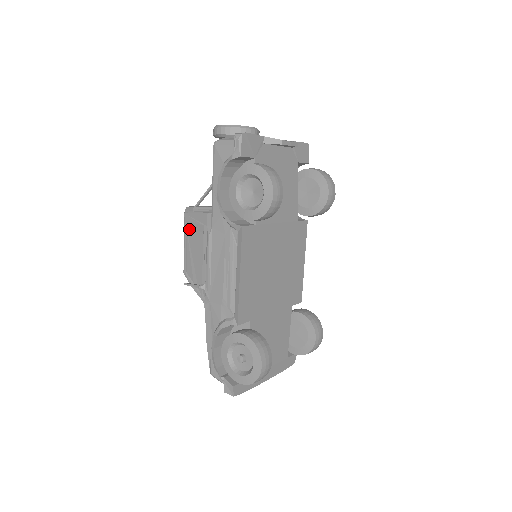
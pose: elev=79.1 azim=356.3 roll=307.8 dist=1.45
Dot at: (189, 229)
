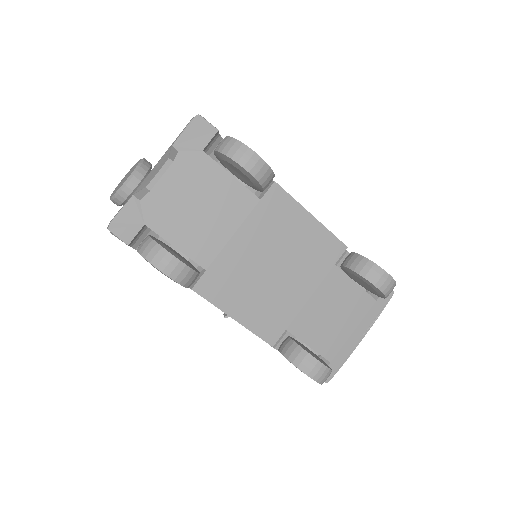
Dot at: occluded
